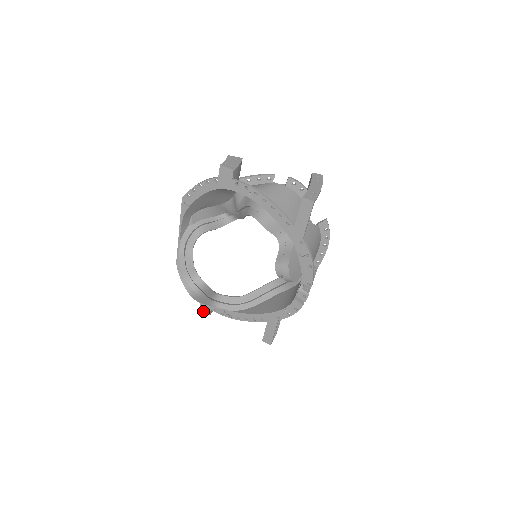
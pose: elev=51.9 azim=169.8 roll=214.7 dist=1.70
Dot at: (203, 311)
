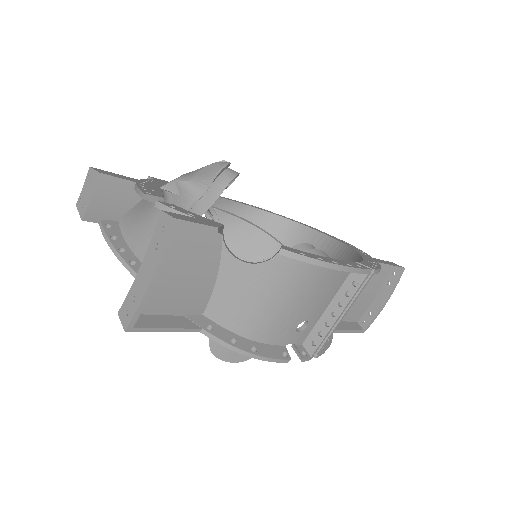
Dot at: occluded
